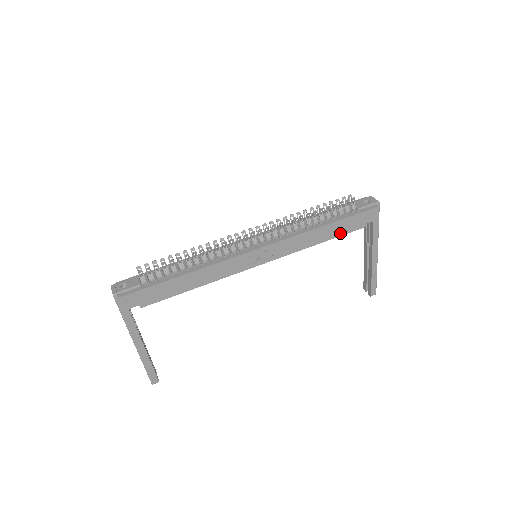
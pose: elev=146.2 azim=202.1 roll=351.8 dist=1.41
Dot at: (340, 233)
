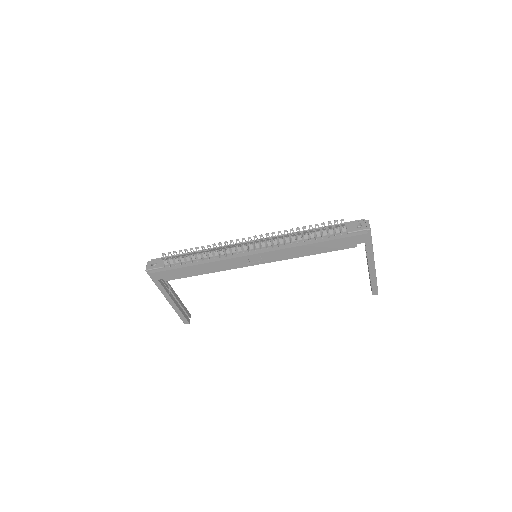
Dot at: (329, 250)
